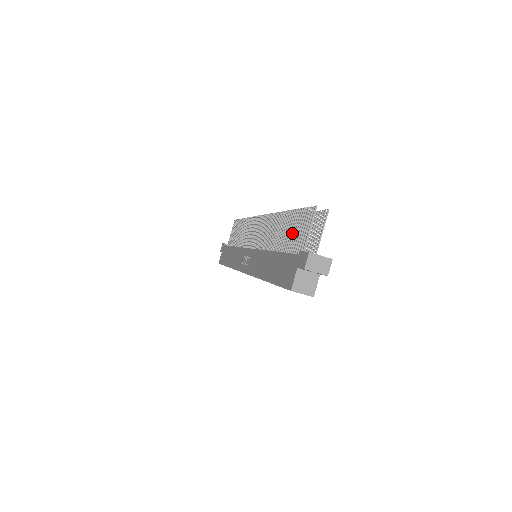
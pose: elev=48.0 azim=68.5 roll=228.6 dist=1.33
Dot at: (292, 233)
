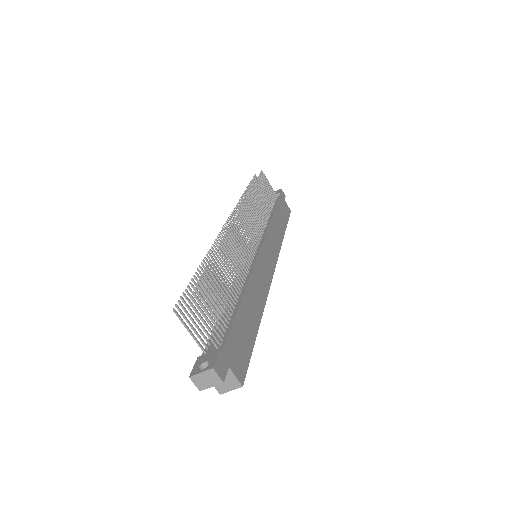
Dot at: (205, 306)
